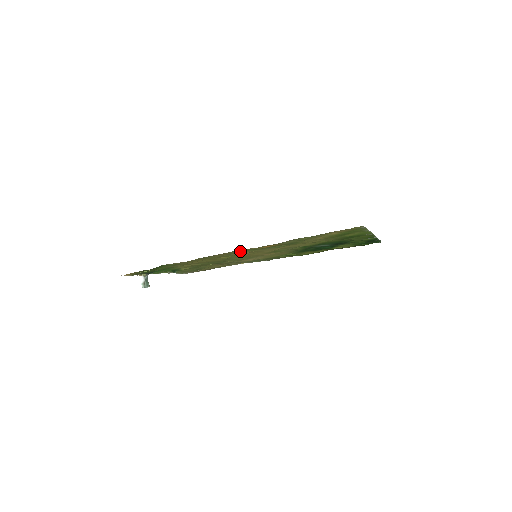
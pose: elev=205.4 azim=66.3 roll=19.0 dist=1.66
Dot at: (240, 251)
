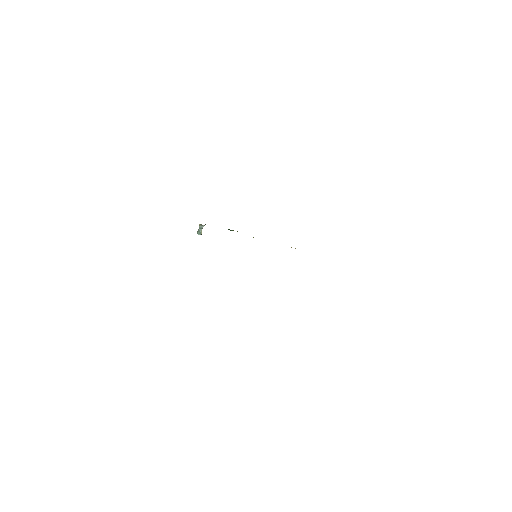
Dot at: occluded
